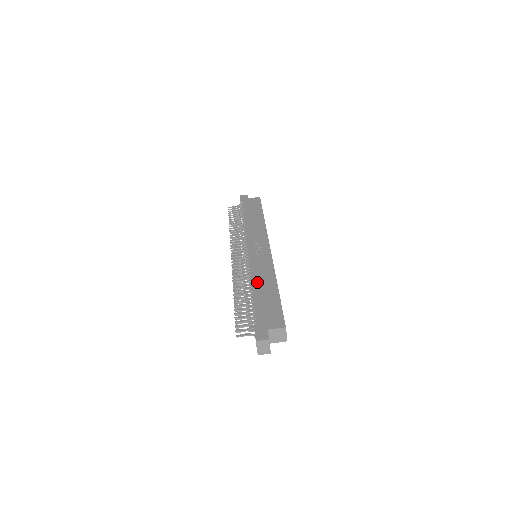
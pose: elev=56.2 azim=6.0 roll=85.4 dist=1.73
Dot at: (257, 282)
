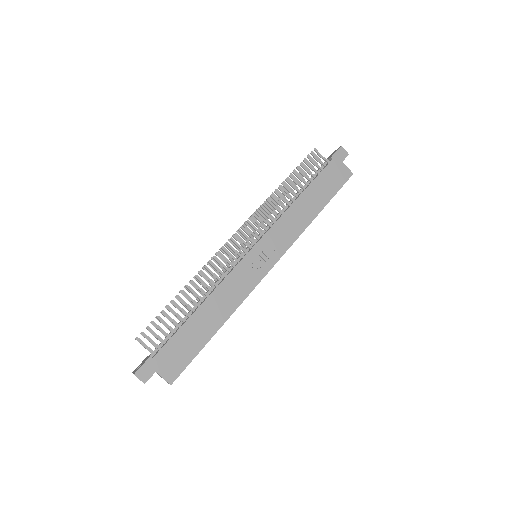
Dot at: (212, 303)
